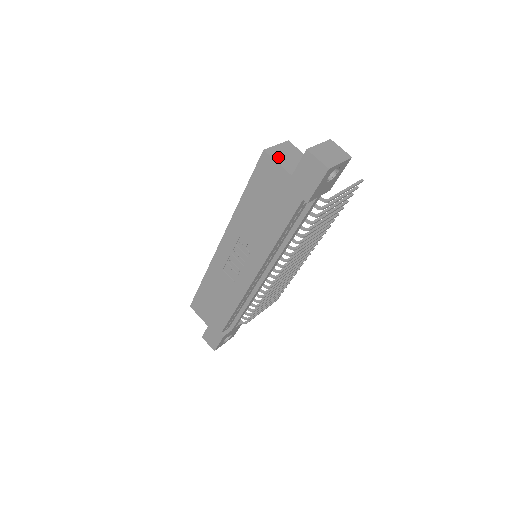
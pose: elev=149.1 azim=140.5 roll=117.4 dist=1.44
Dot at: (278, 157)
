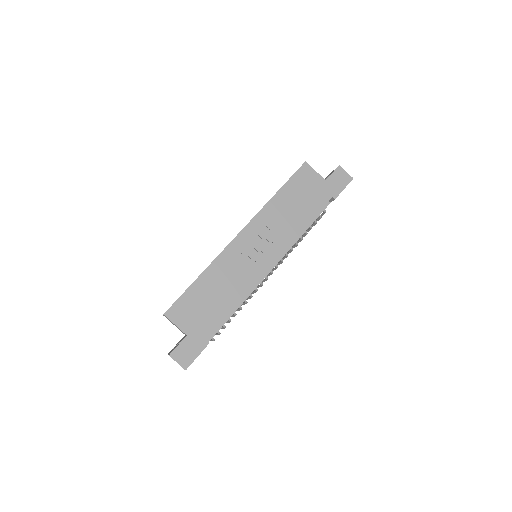
Dot at: occluded
